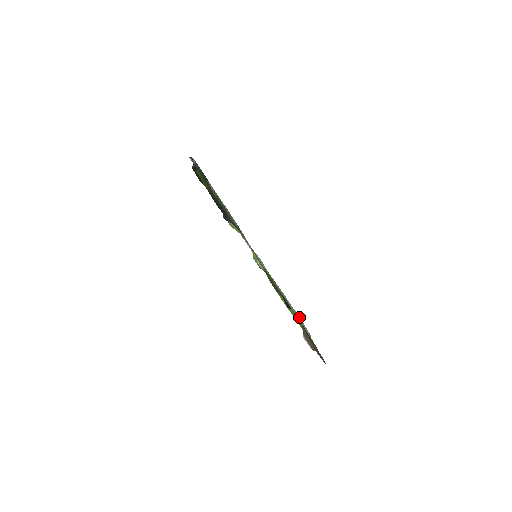
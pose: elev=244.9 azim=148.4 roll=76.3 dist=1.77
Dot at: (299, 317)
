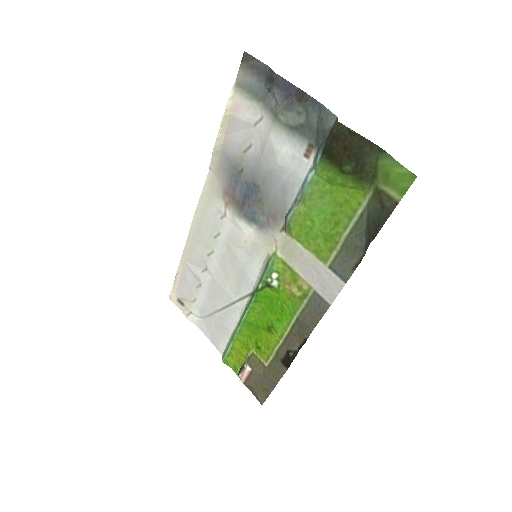
Dot at: (211, 325)
